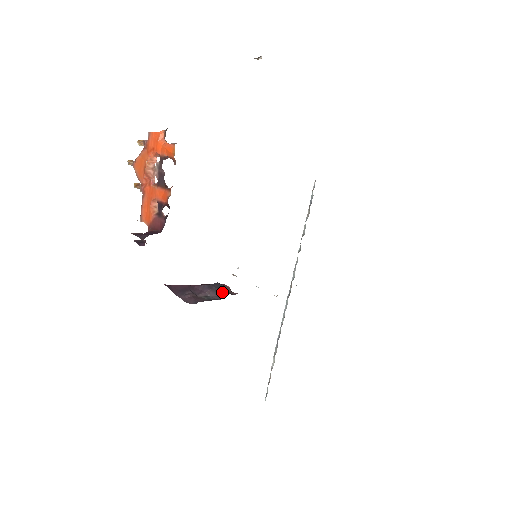
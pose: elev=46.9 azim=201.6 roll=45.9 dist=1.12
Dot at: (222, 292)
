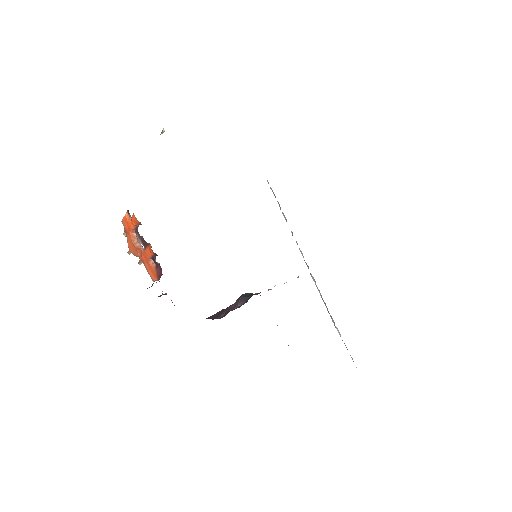
Dot at: (248, 297)
